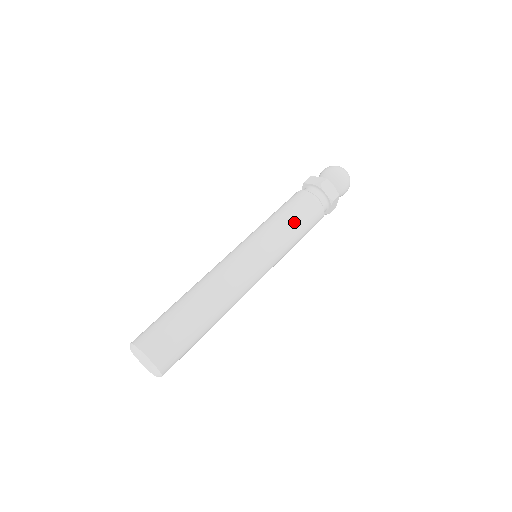
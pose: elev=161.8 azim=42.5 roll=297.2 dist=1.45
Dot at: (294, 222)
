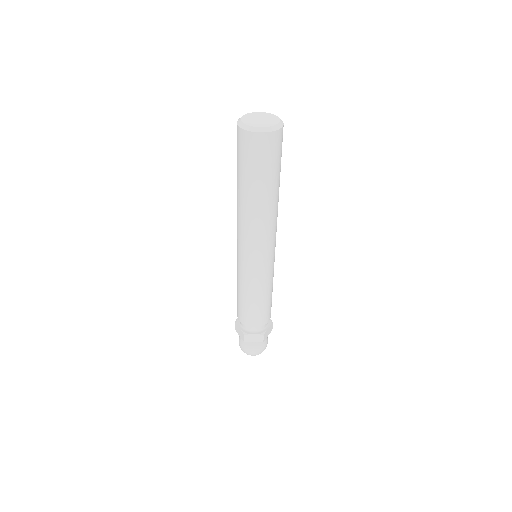
Dot at: occluded
